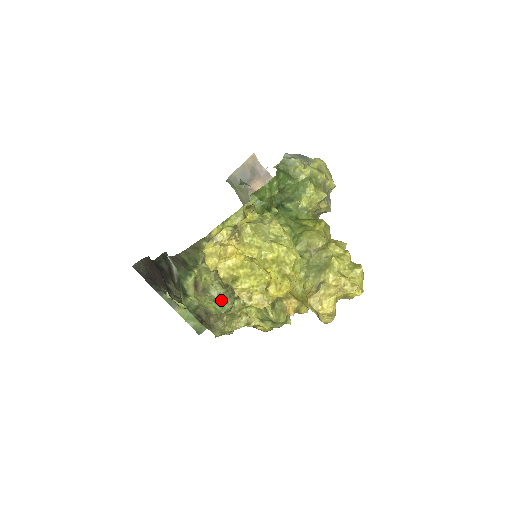
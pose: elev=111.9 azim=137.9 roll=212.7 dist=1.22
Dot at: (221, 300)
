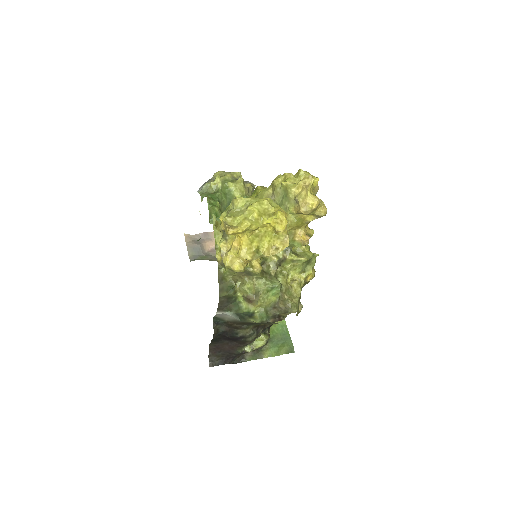
Dot at: (270, 285)
